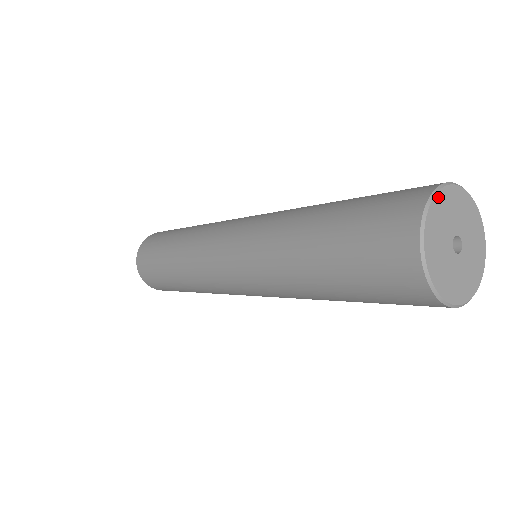
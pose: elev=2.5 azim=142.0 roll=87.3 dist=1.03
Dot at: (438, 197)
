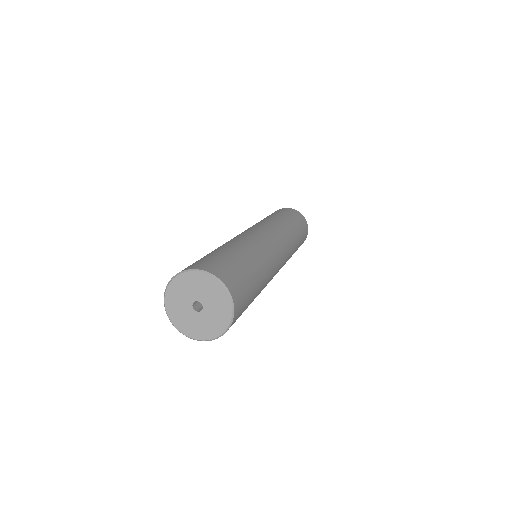
Dot at: (169, 289)
